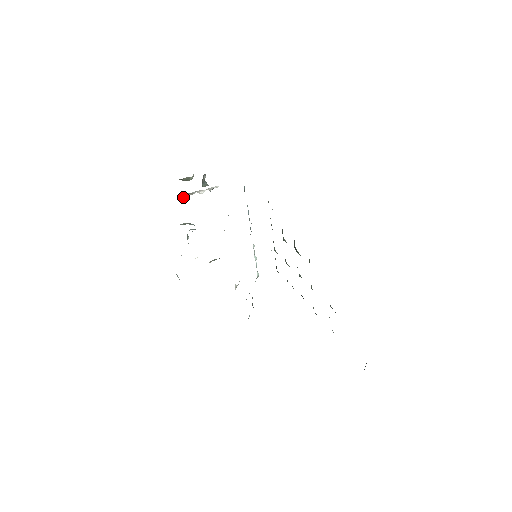
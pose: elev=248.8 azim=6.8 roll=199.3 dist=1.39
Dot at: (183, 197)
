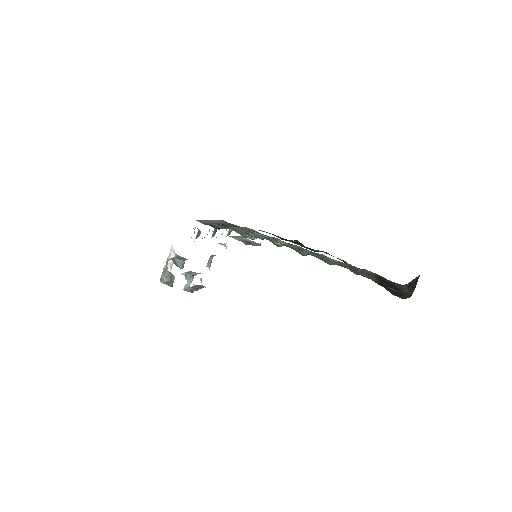
Dot at: occluded
